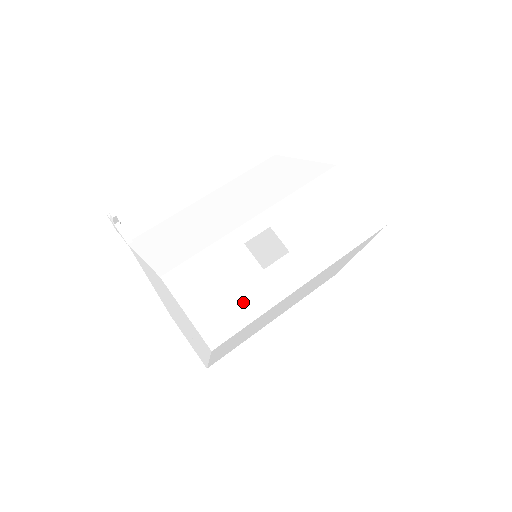
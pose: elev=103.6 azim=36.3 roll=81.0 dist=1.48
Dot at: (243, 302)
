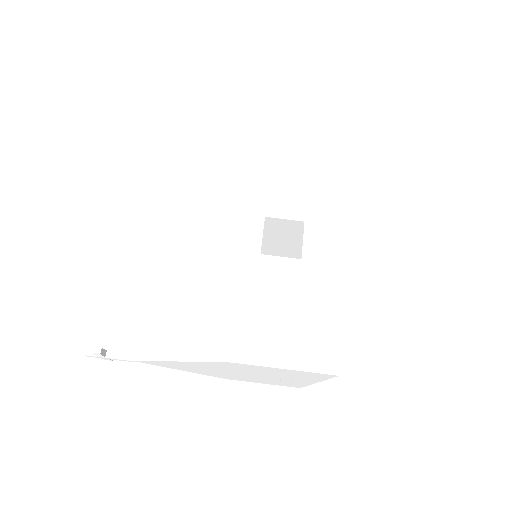
Dot at: (316, 305)
